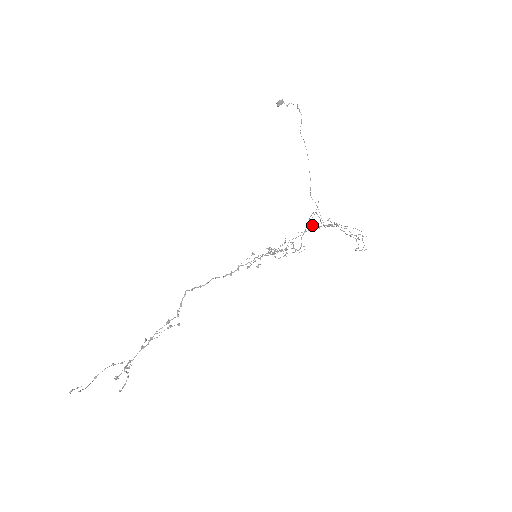
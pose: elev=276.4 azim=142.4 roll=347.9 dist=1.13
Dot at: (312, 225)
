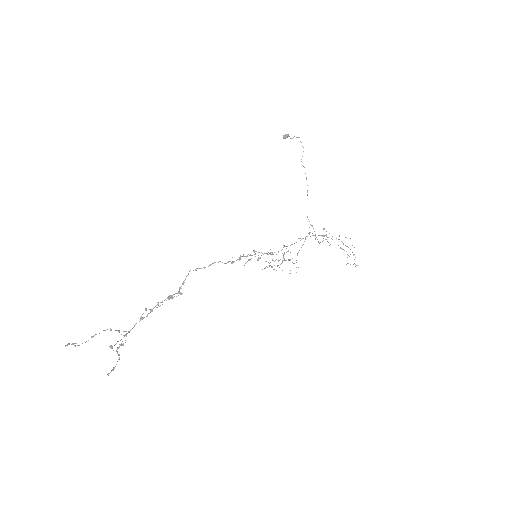
Dot at: (309, 233)
